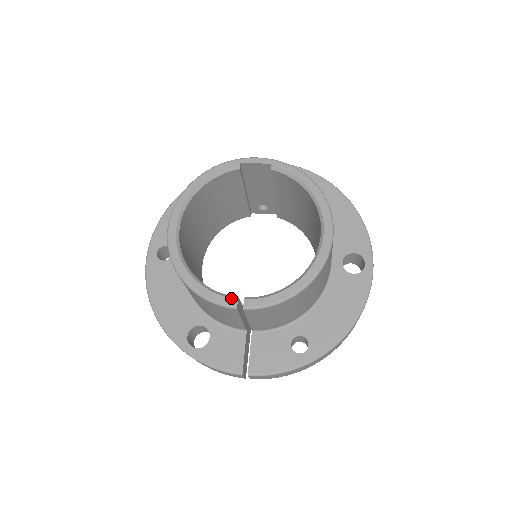
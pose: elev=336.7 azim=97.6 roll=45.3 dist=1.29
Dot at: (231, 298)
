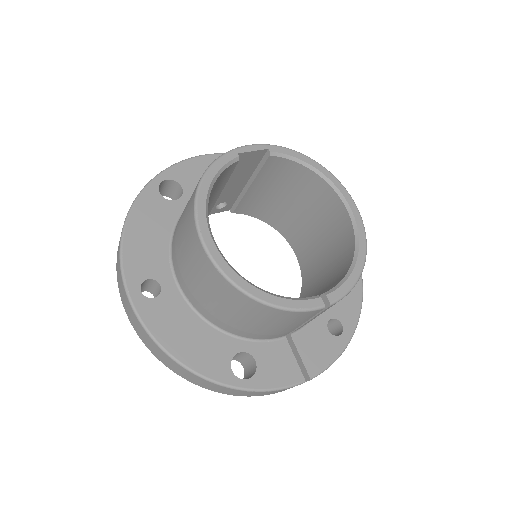
Dot at: (315, 299)
